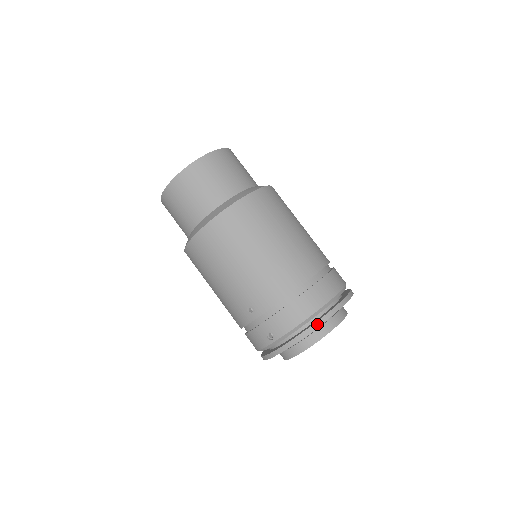
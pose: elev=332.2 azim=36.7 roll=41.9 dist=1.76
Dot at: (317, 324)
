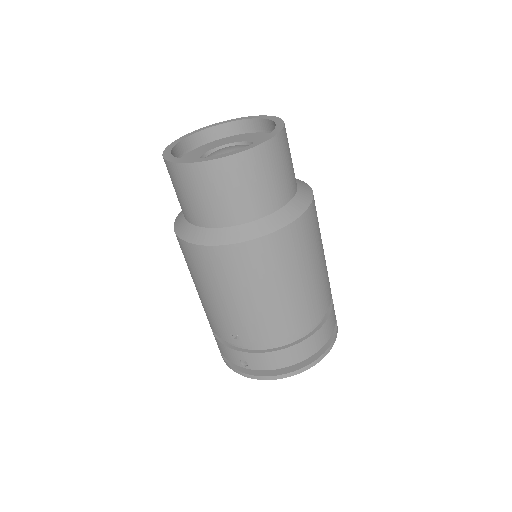
Dot at: (297, 372)
